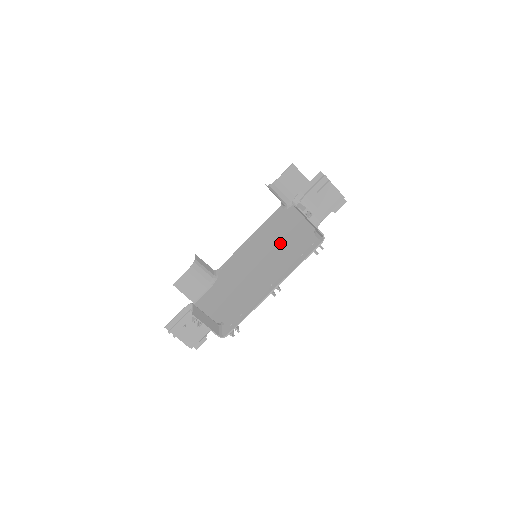
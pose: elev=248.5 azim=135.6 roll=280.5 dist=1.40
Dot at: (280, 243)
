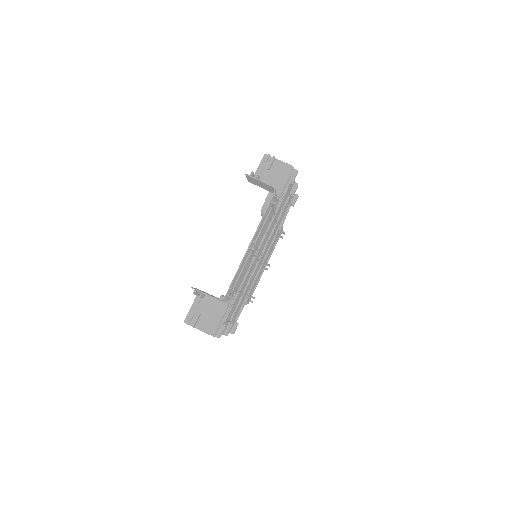
Dot at: occluded
